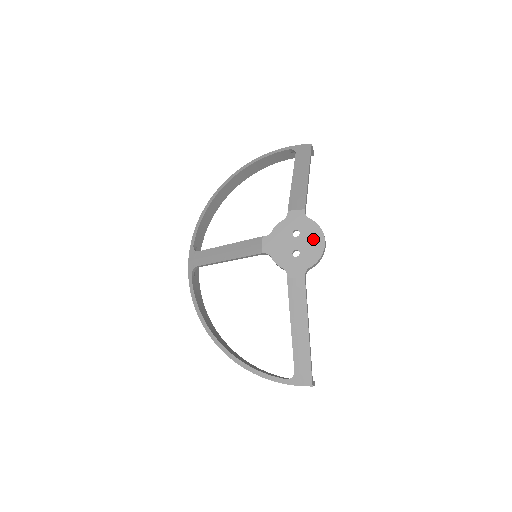
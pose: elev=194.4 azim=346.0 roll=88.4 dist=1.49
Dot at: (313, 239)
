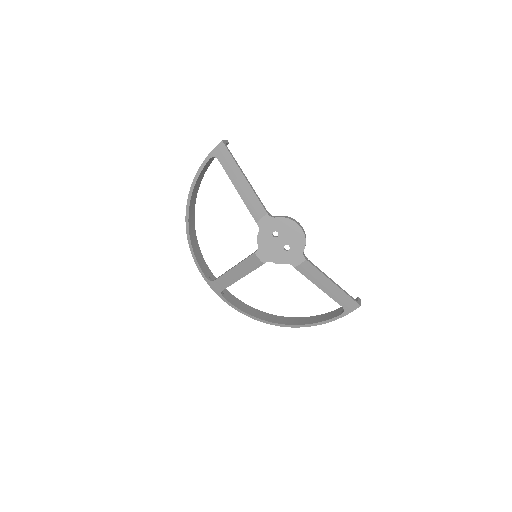
Dot at: (290, 230)
